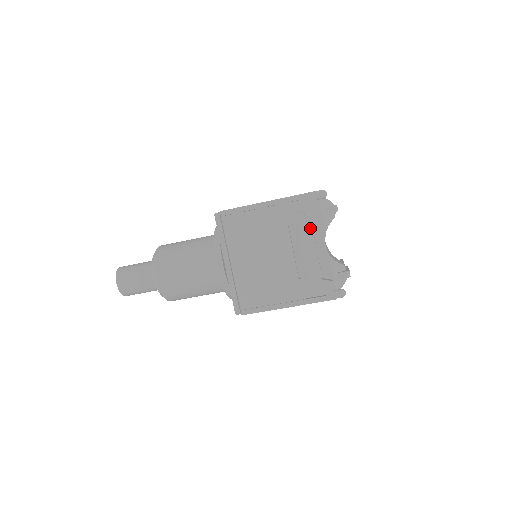
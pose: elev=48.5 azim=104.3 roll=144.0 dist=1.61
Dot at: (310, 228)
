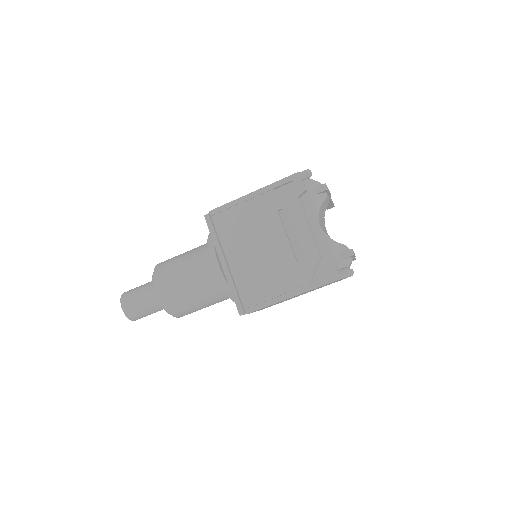
Dot at: (300, 209)
